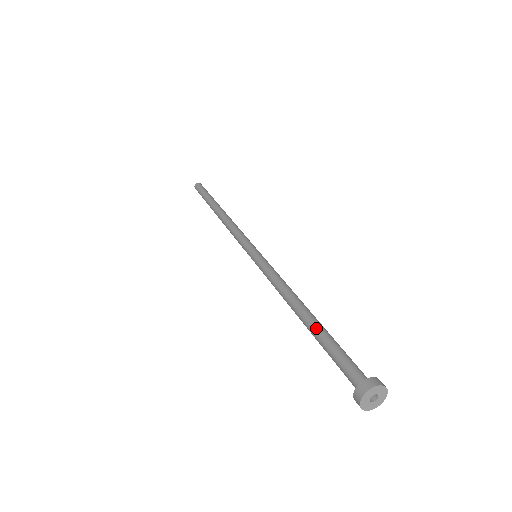
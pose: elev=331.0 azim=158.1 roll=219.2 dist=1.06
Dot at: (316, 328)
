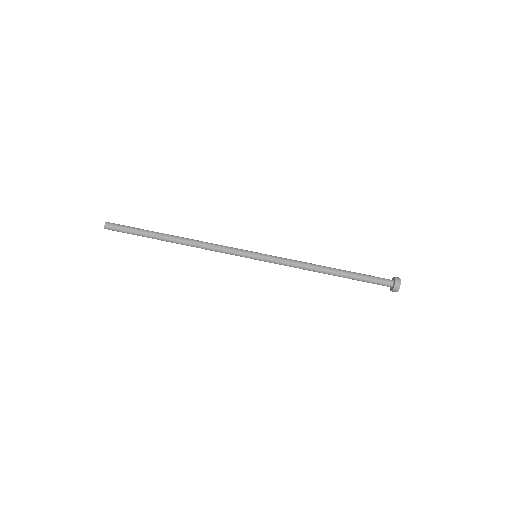
Dot at: occluded
